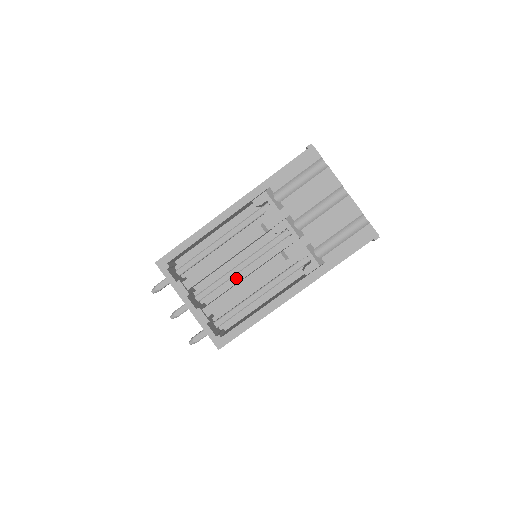
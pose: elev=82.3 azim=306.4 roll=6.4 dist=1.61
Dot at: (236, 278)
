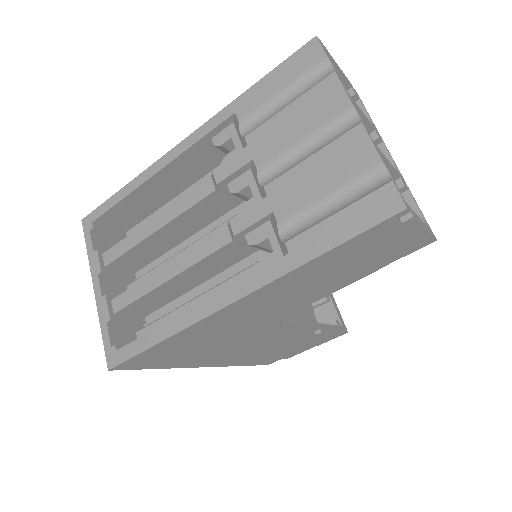
Dot at: occluded
